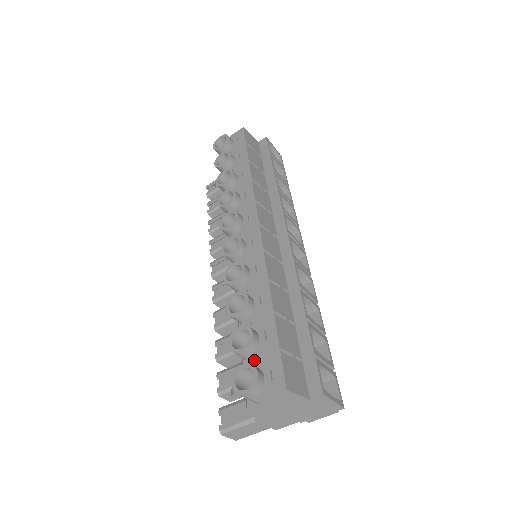
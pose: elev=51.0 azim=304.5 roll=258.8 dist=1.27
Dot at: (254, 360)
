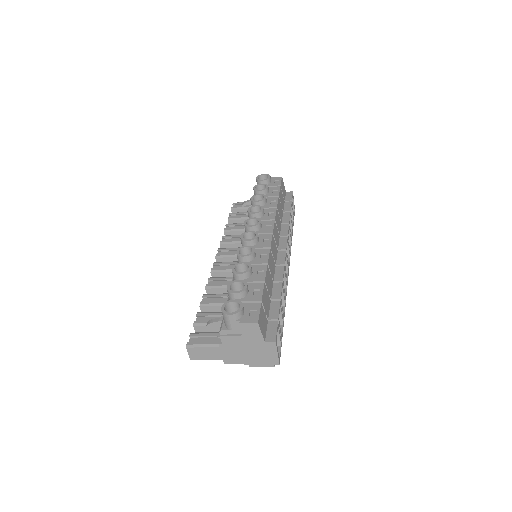
Dot at: occluded
